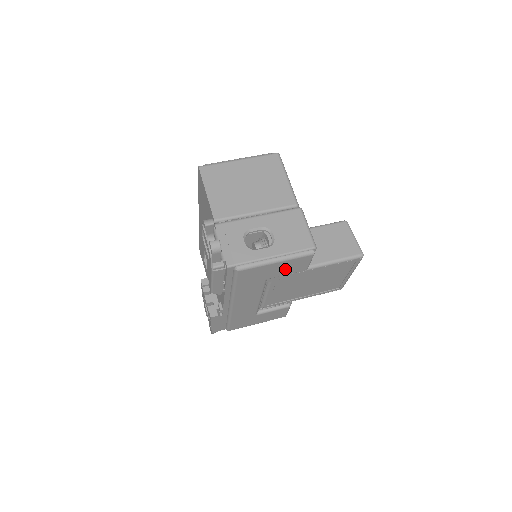
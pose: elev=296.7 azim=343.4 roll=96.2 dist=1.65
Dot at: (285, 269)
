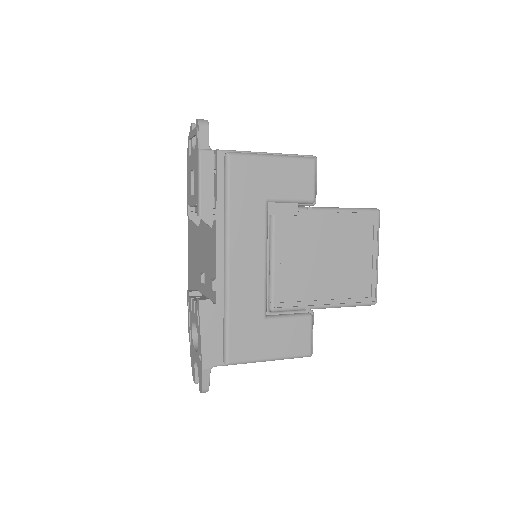
Dot at: (286, 183)
